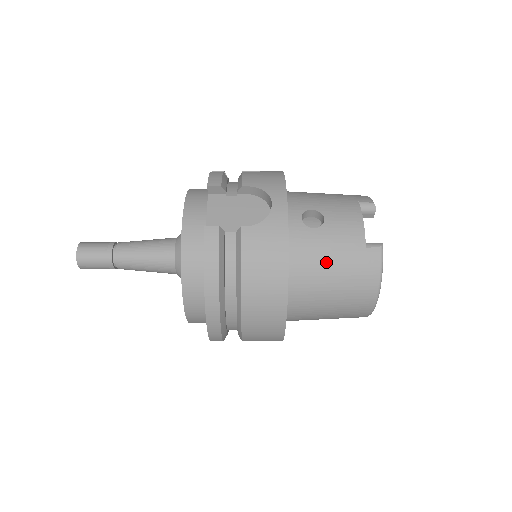
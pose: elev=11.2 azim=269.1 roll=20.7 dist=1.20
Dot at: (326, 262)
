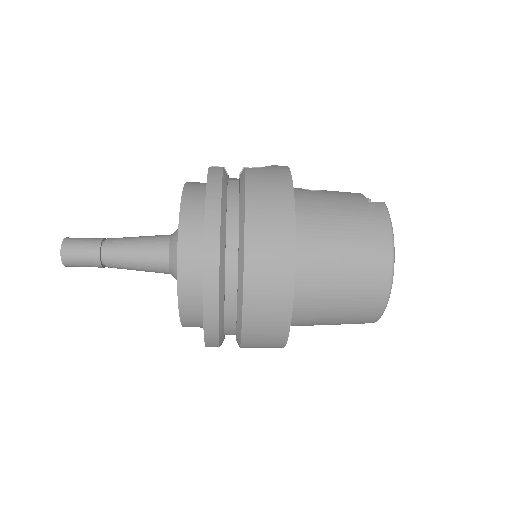
Dot at: (331, 208)
